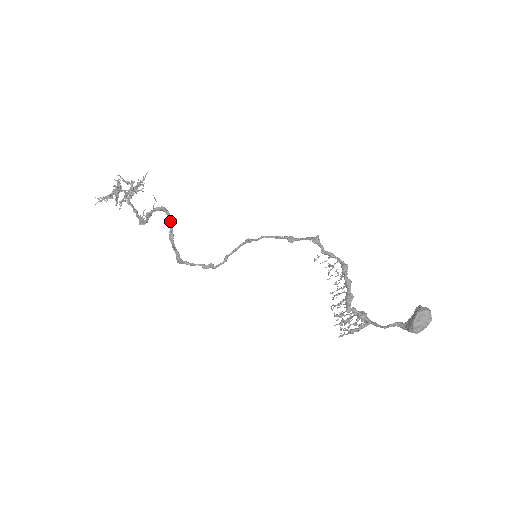
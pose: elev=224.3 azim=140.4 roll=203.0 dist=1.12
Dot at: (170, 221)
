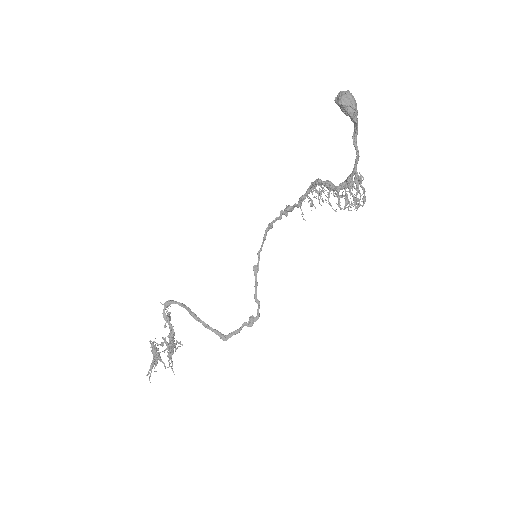
Dot at: (184, 306)
